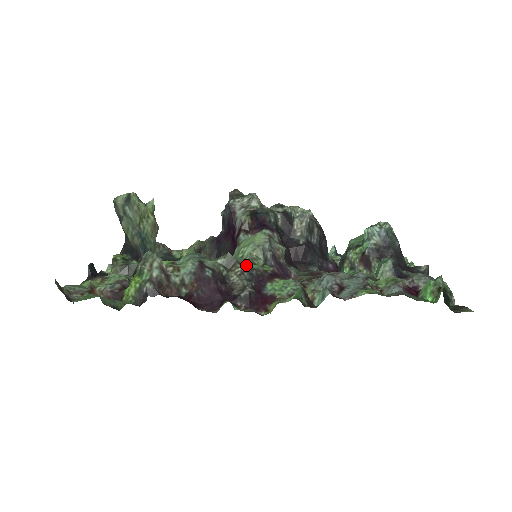
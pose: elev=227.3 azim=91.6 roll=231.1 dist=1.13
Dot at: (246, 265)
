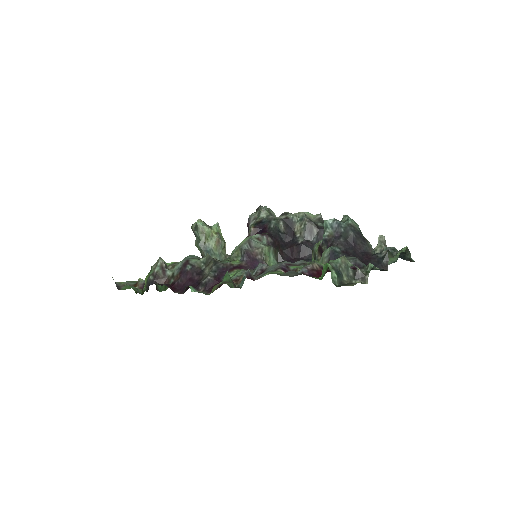
Dot at: (223, 261)
